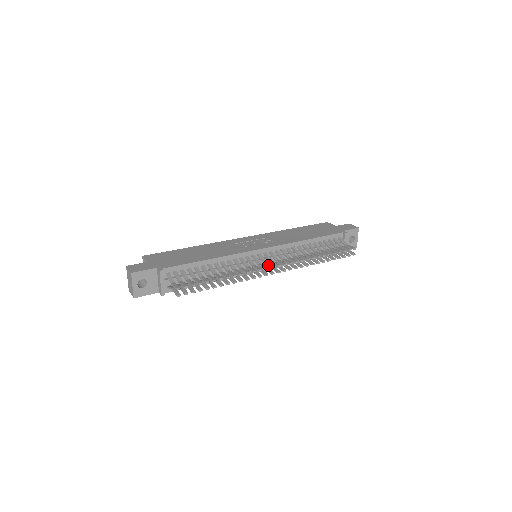
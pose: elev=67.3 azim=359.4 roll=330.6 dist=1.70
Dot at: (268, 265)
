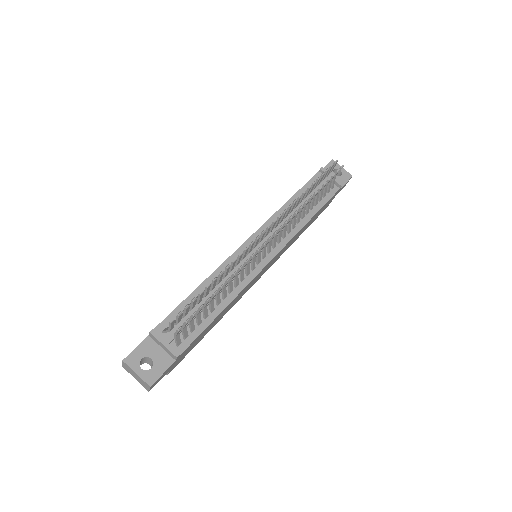
Dot at: occluded
